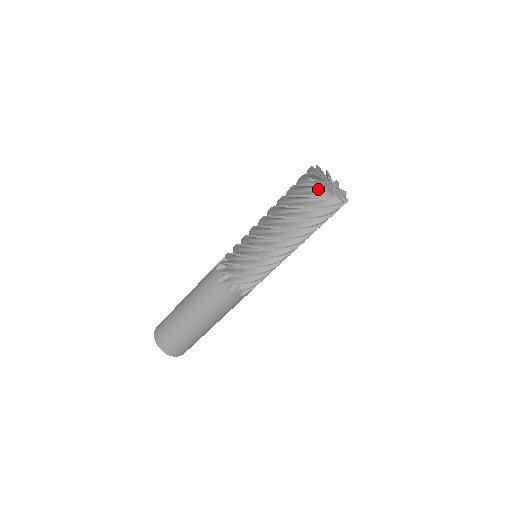
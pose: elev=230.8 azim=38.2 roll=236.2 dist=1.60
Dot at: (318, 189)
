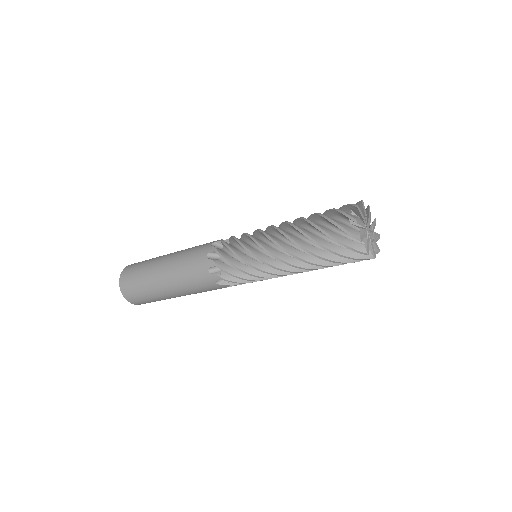
Dot at: (352, 225)
